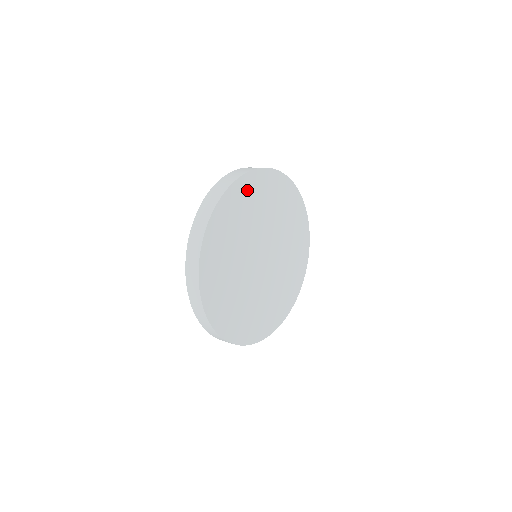
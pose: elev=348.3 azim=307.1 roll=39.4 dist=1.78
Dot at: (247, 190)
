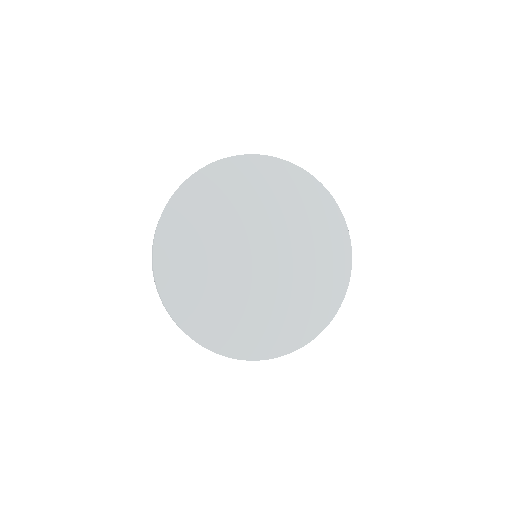
Dot at: (199, 194)
